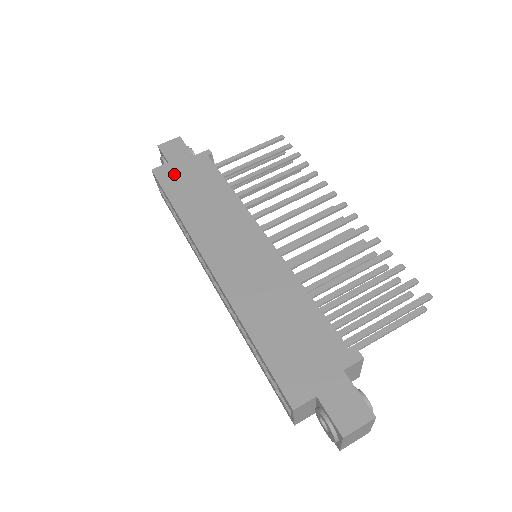
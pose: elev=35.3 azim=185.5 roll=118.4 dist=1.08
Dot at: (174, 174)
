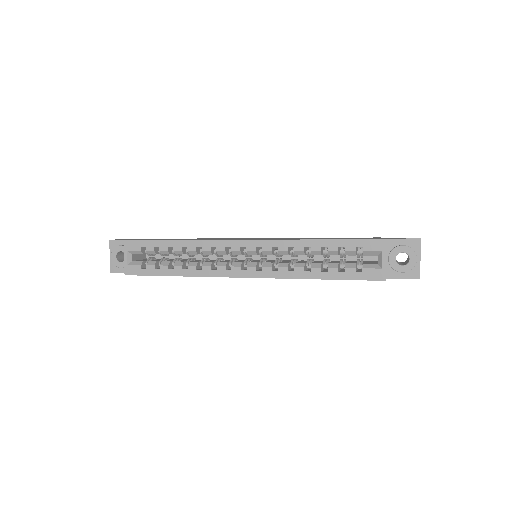
Dot at: (147, 239)
